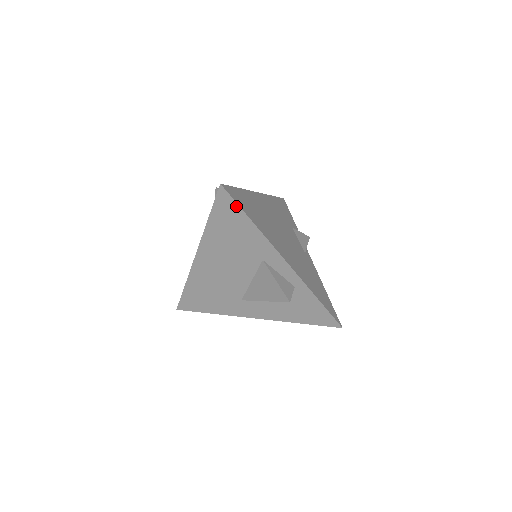
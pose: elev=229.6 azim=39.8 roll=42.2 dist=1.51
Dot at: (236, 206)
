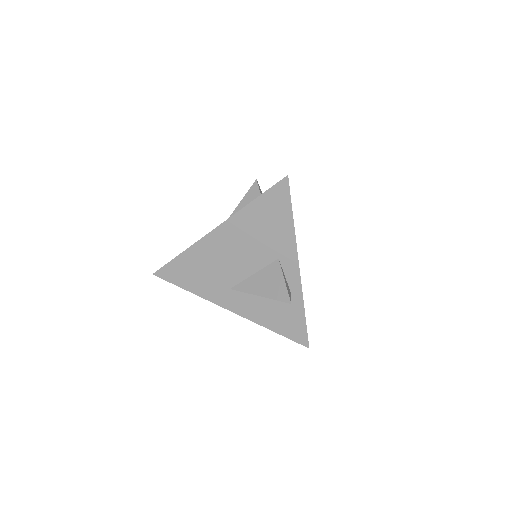
Dot at: (288, 200)
